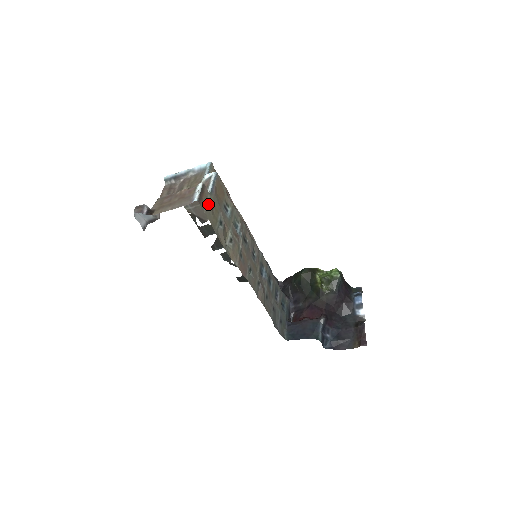
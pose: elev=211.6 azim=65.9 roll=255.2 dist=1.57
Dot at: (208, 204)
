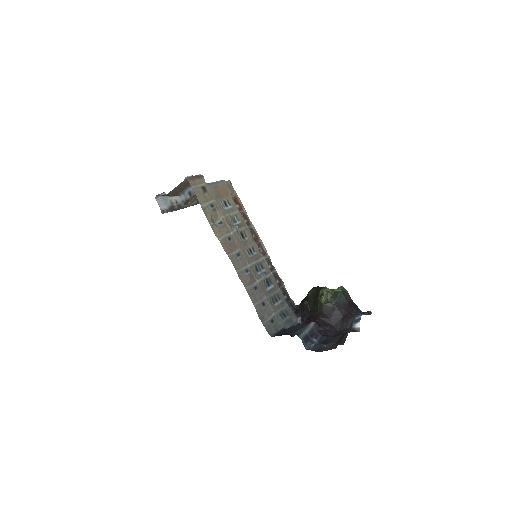
Dot at: (200, 187)
